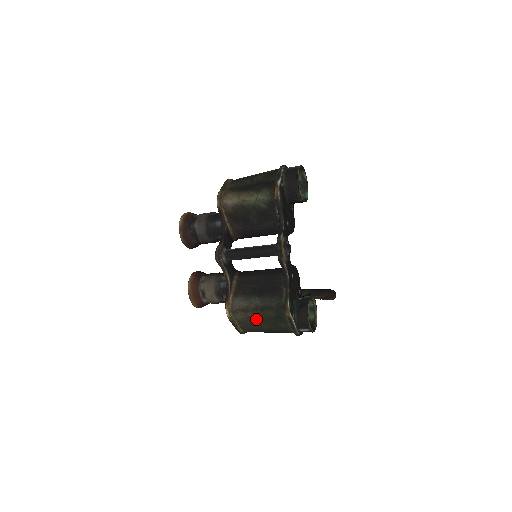
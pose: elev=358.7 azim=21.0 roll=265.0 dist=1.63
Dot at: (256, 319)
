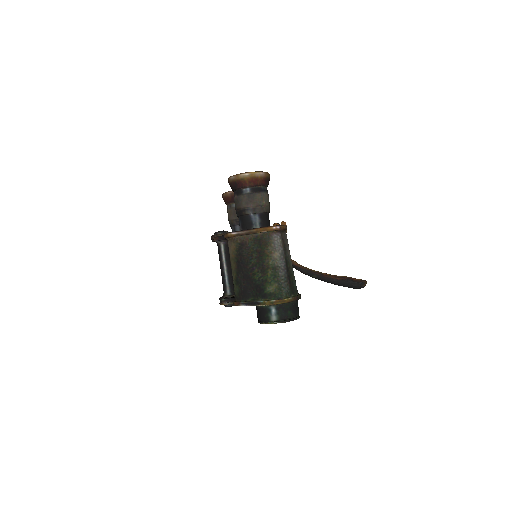
Dot at: occluded
